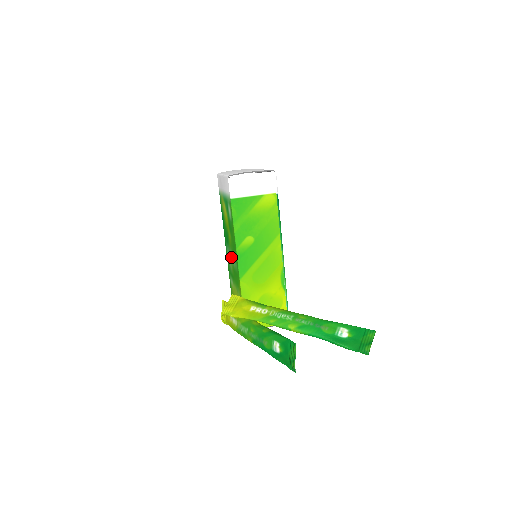
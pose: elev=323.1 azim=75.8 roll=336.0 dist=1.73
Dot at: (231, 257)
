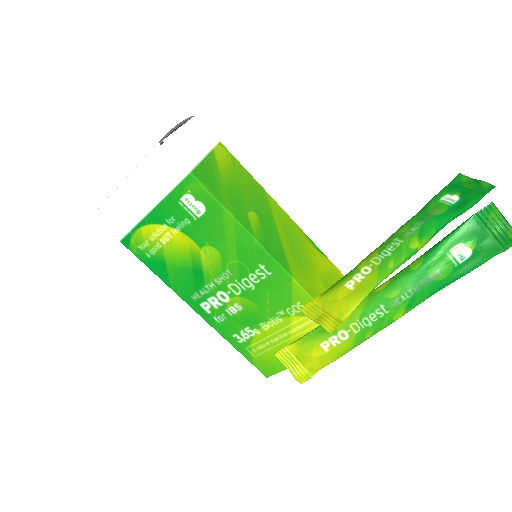
Dot at: (230, 288)
